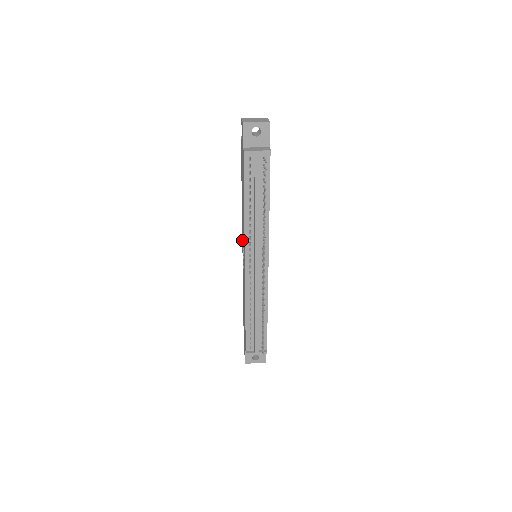
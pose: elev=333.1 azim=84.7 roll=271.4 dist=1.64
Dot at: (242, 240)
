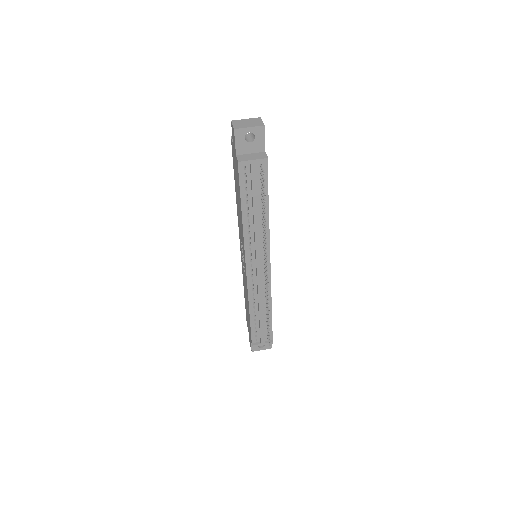
Dot at: occluded
